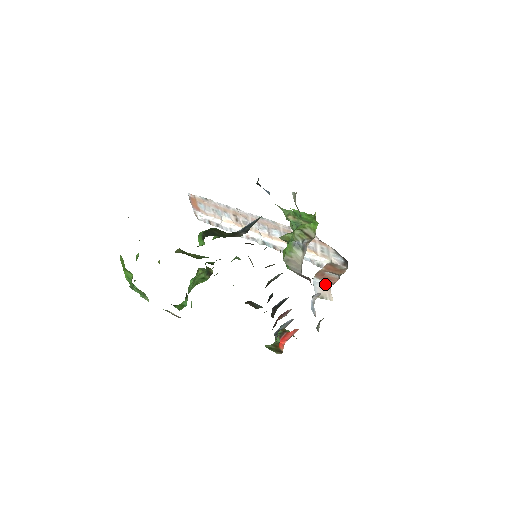
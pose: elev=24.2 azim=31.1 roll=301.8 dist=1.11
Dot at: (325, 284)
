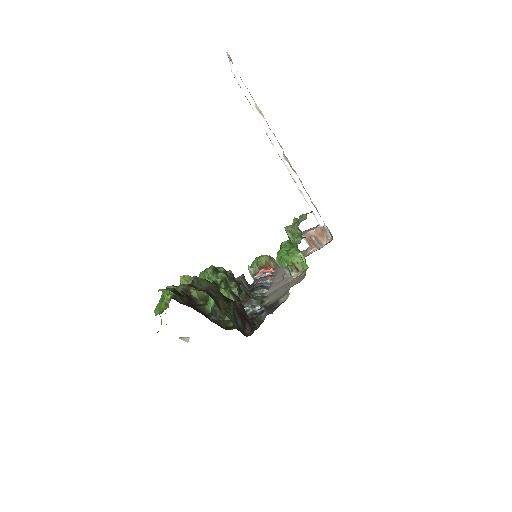
Dot at: (308, 244)
